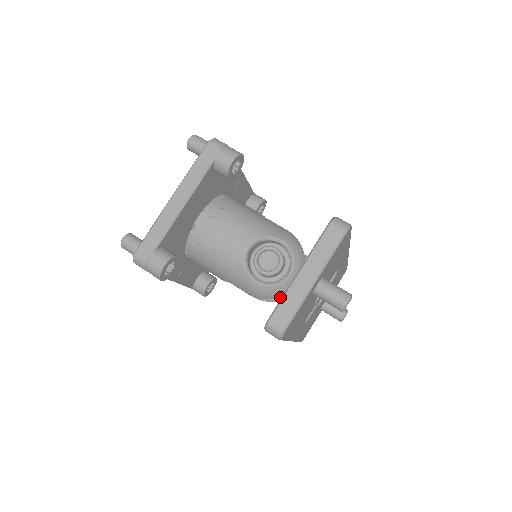
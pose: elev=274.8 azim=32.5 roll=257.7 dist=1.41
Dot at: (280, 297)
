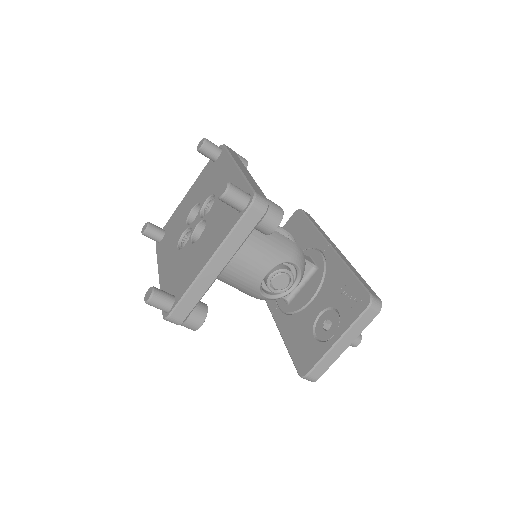
Dot at: occluded
